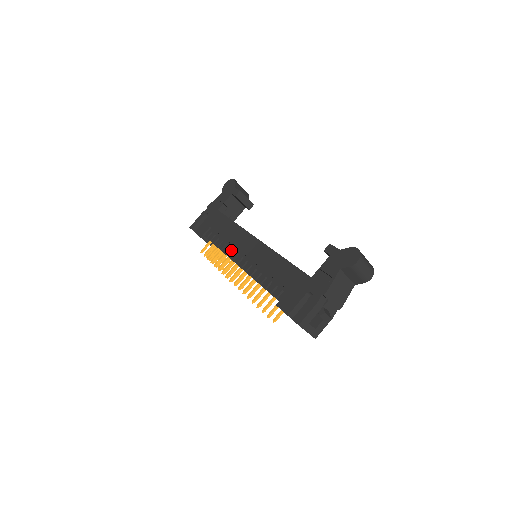
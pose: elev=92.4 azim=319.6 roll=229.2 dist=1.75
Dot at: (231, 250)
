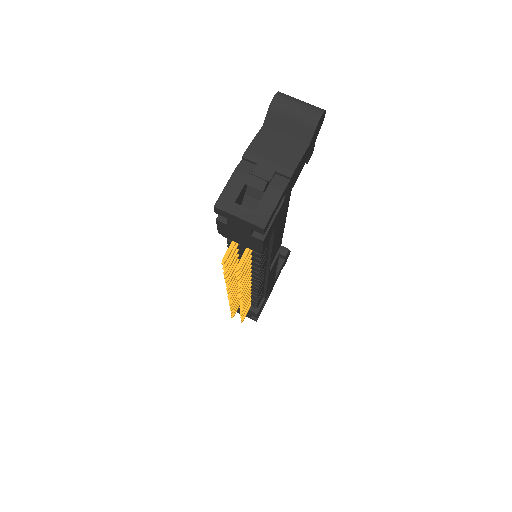
Dot at: occluded
